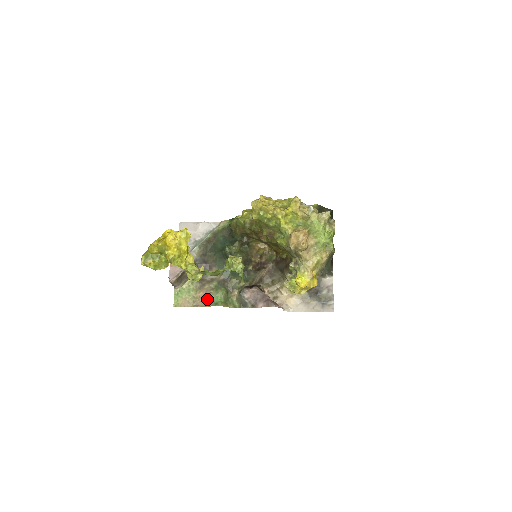
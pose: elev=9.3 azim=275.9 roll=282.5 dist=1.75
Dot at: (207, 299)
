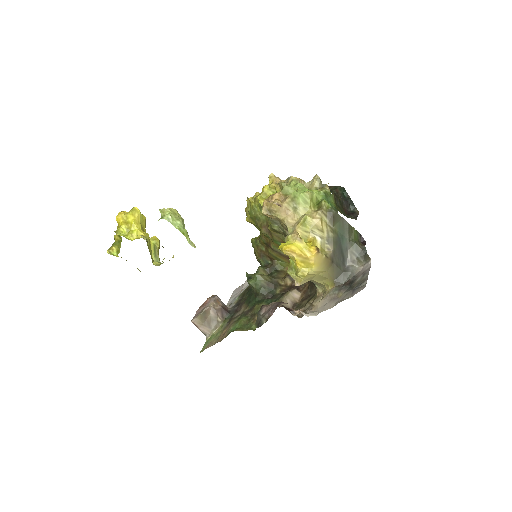
Dot at: (227, 332)
